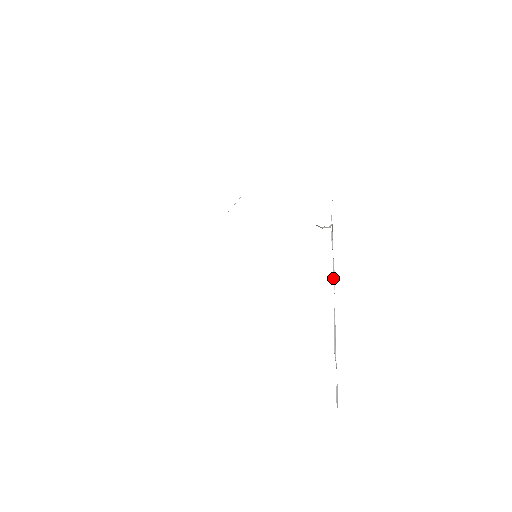
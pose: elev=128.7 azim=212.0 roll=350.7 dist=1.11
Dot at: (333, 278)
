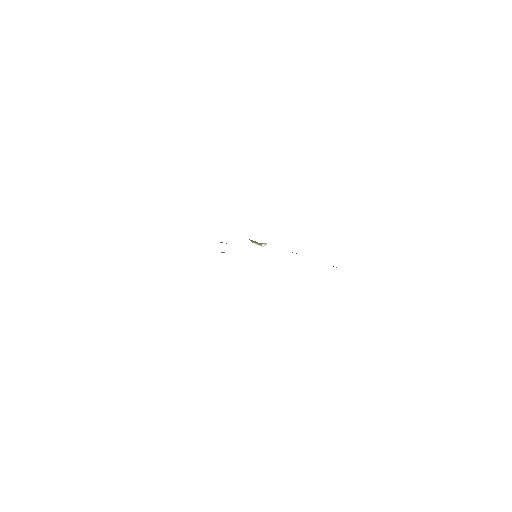
Dot at: occluded
